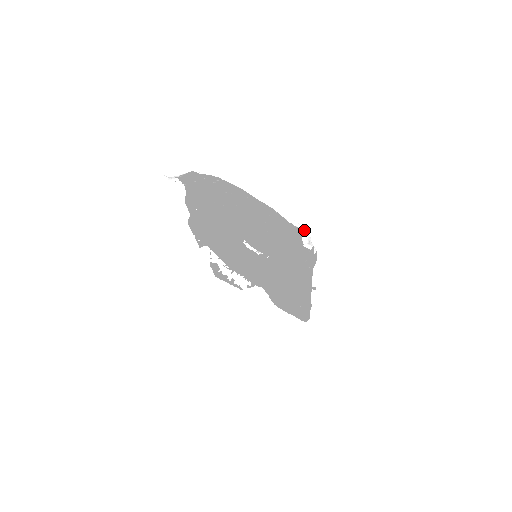
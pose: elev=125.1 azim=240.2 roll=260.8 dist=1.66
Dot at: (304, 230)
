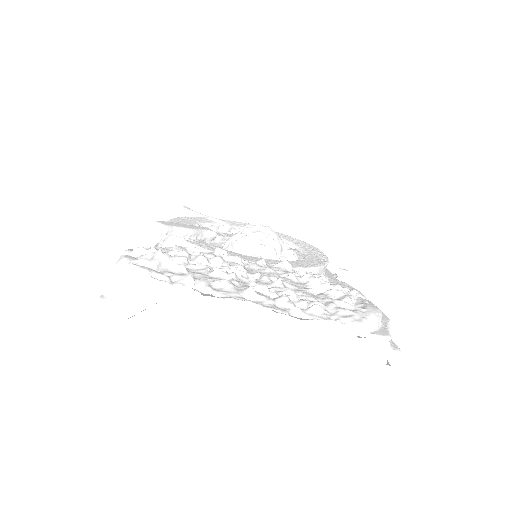
Dot at: (377, 321)
